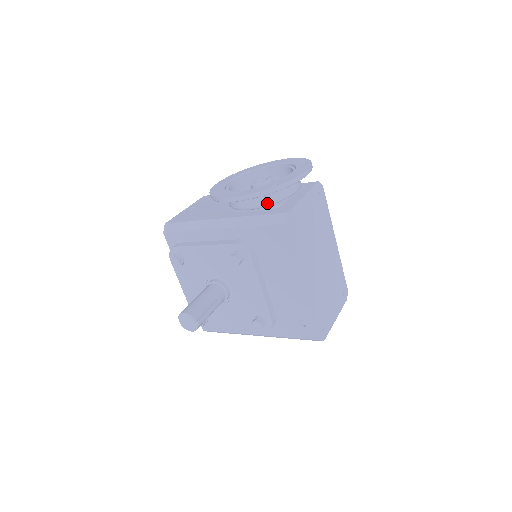
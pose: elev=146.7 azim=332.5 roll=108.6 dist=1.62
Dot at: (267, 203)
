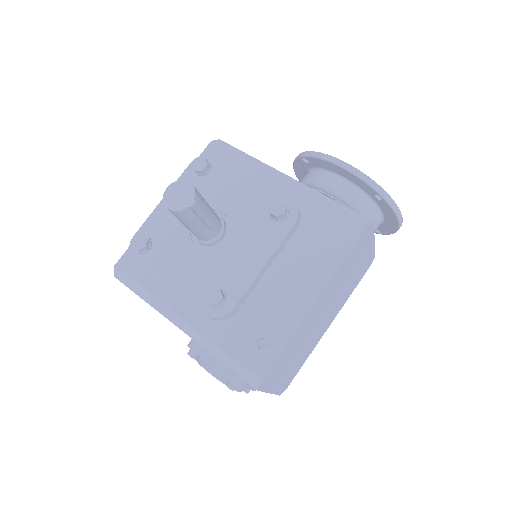
Dot at: (354, 202)
